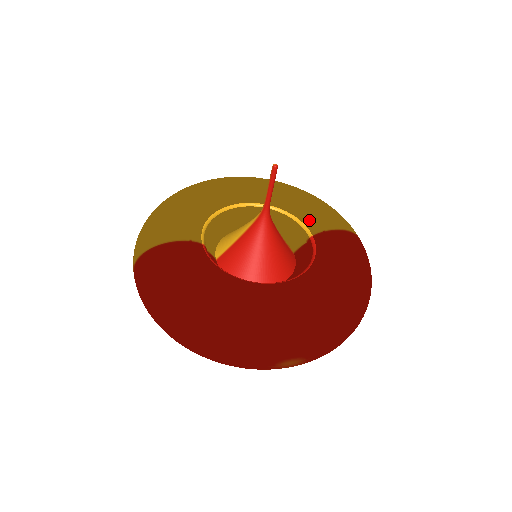
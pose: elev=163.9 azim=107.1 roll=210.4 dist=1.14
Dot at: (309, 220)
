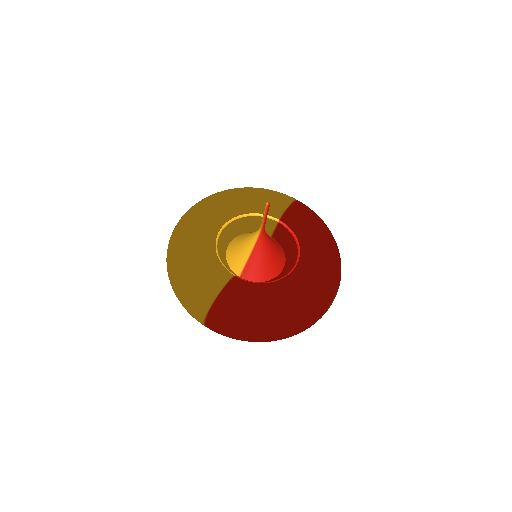
Dot at: (268, 211)
